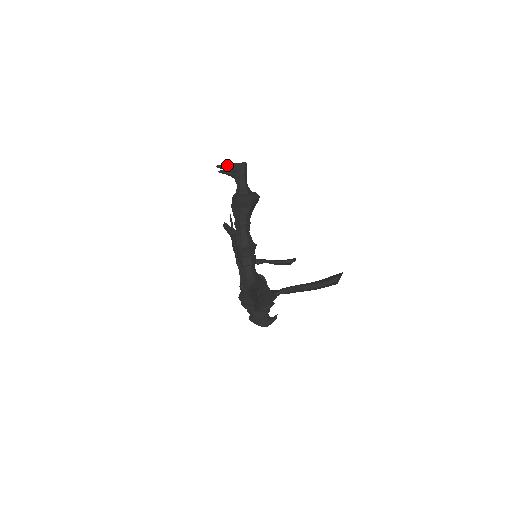
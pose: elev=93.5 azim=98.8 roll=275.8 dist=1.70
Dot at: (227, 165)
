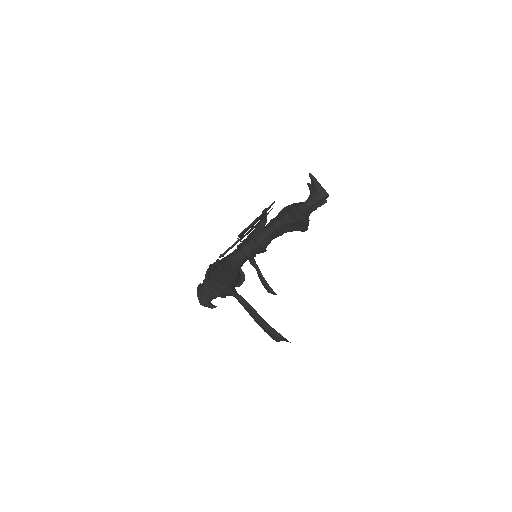
Dot at: (316, 181)
